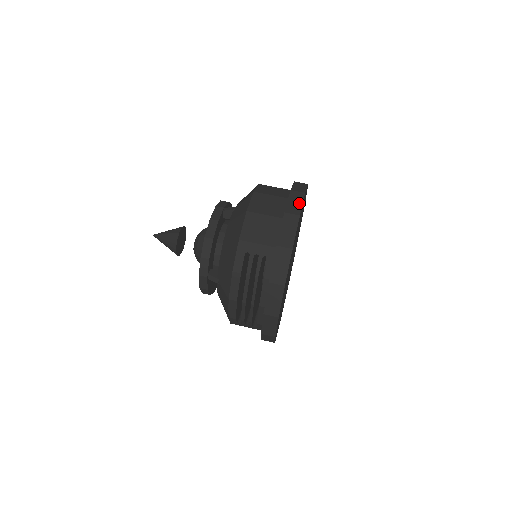
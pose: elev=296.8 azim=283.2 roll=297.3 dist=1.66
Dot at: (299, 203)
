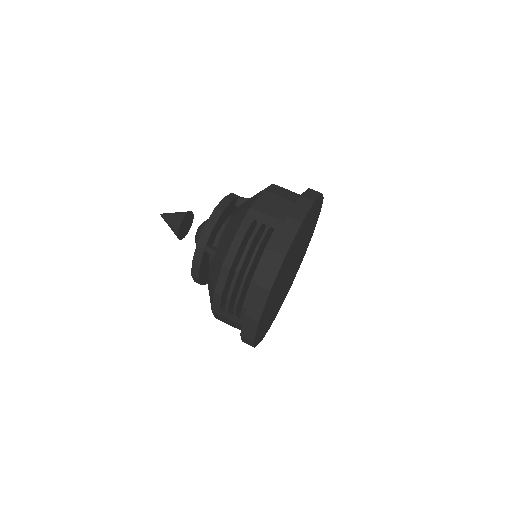
Dot at: (315, 195)
